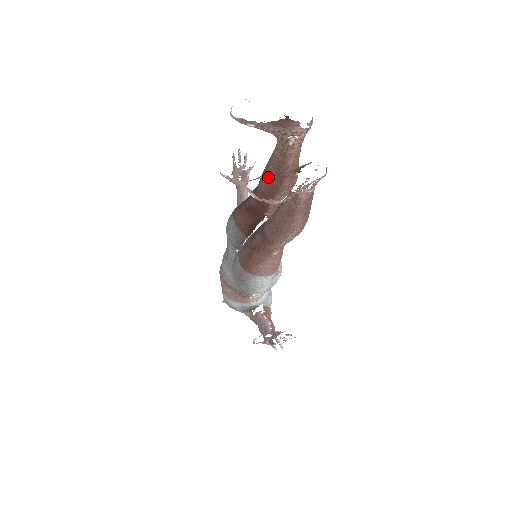
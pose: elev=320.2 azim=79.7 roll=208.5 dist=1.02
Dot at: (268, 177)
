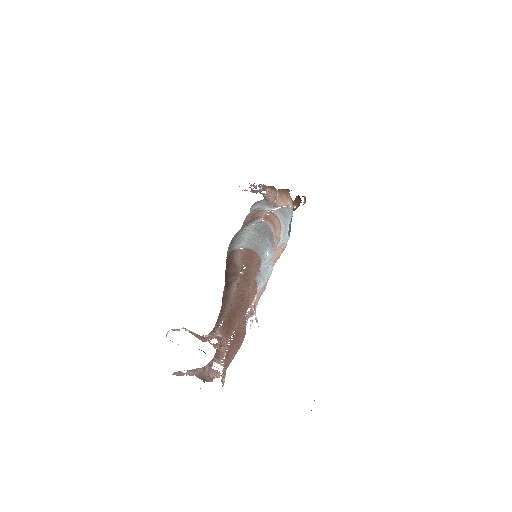
Dot at: (187, 372)
